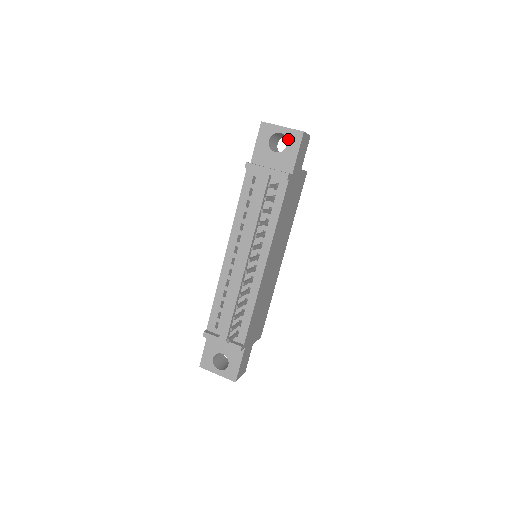
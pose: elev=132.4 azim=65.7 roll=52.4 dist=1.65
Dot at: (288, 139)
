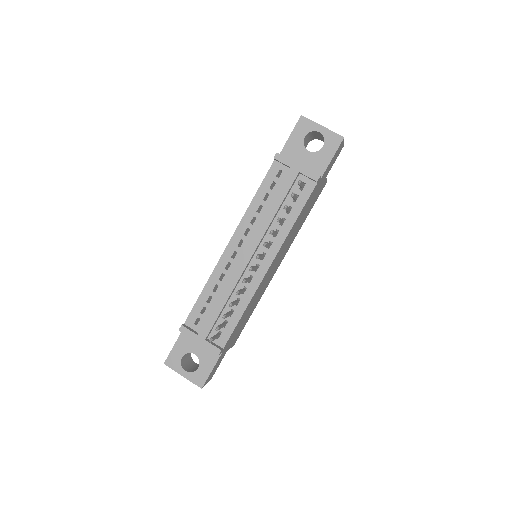
Dot at: (326, 141)
